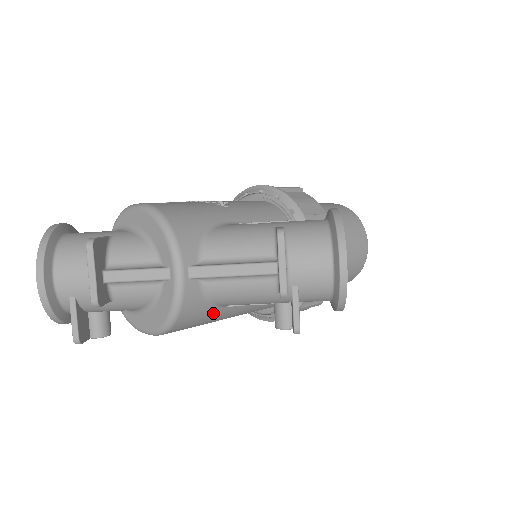
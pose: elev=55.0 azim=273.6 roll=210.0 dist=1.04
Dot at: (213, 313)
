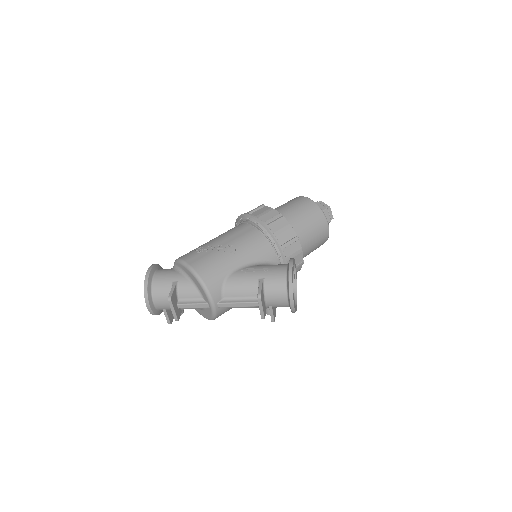
Dot at: occluded
